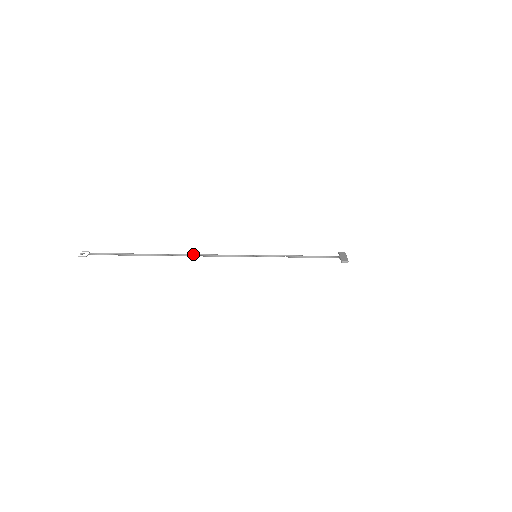
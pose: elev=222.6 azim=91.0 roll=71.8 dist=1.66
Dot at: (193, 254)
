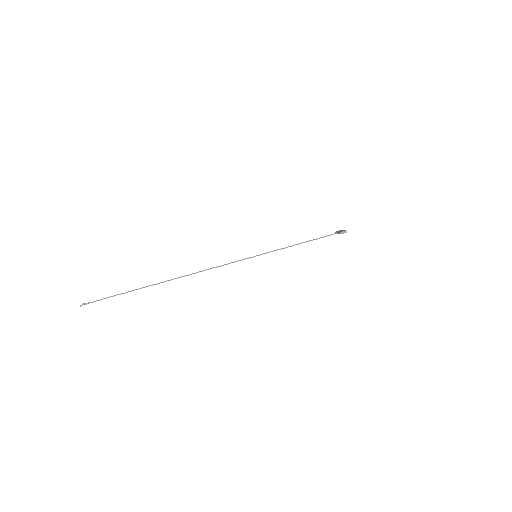
Dot at: (194, 273)
